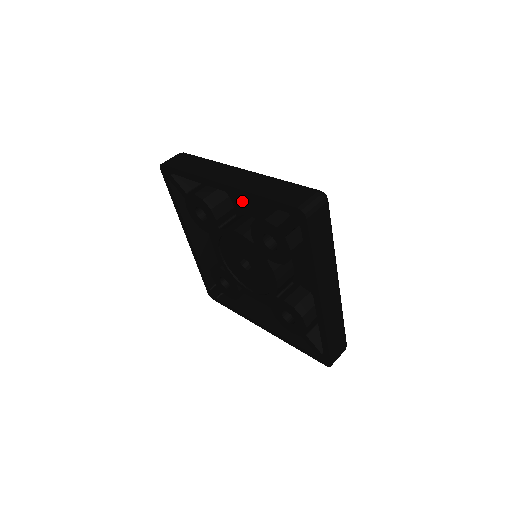
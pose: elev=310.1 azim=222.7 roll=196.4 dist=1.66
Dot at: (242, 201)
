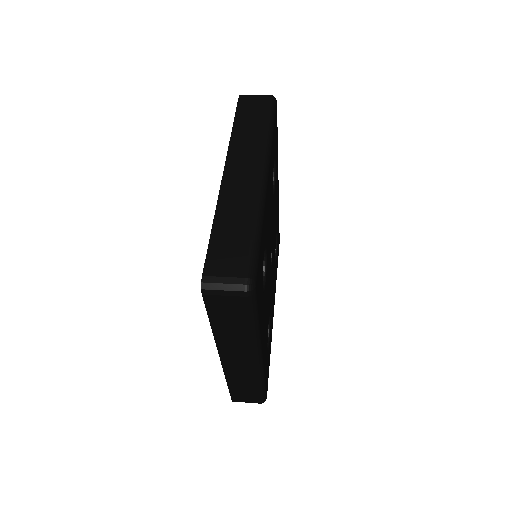
Dot at: occluded
